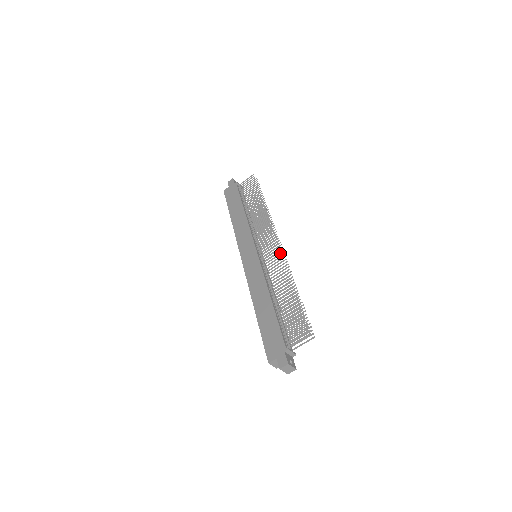
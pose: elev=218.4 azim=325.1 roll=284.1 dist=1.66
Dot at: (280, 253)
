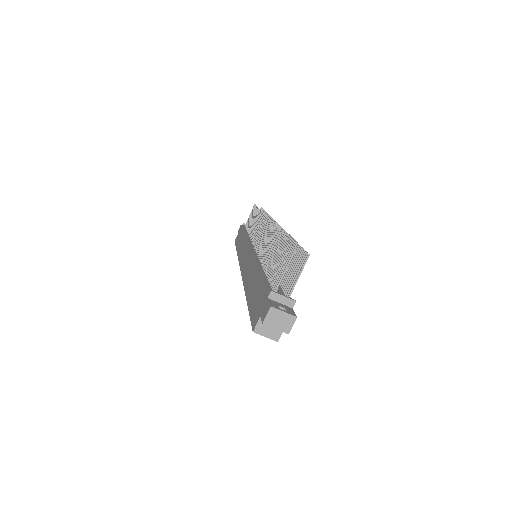
Dot at: (269, 223)
